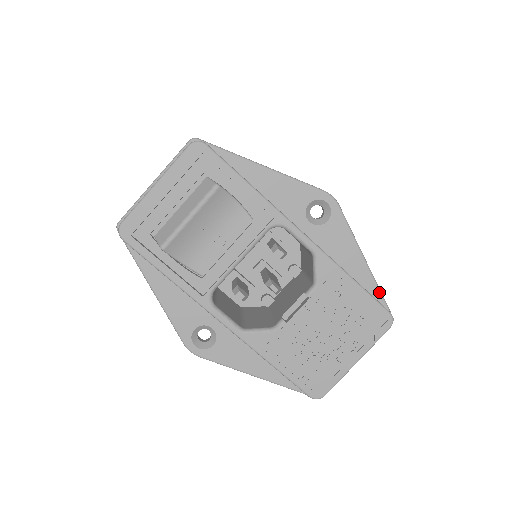
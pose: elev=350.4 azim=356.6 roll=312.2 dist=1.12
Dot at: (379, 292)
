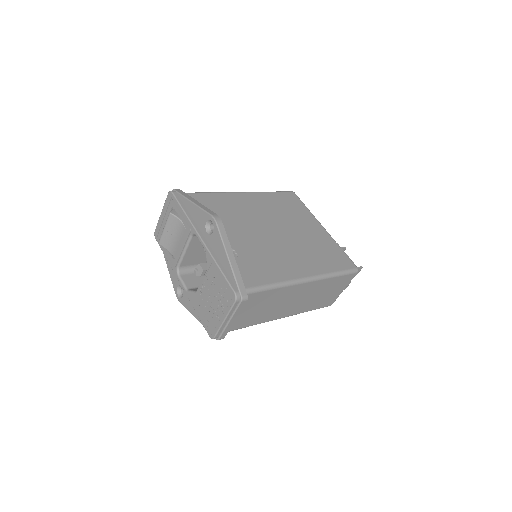
Dot at: (234, 278)
